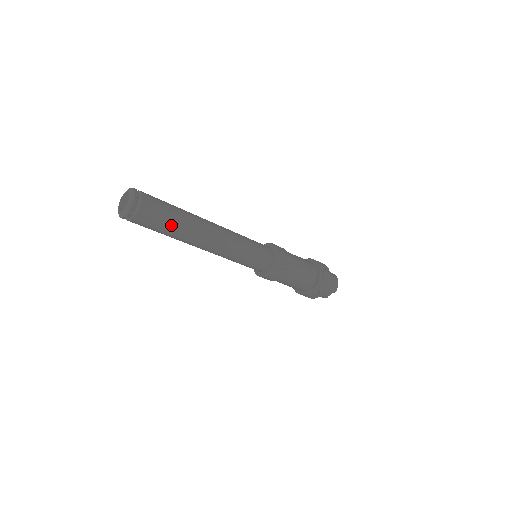
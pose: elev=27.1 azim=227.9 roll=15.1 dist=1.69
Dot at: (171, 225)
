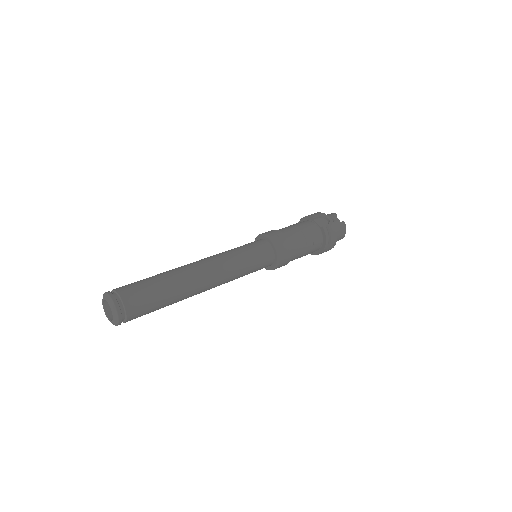
Dot at: occluded
